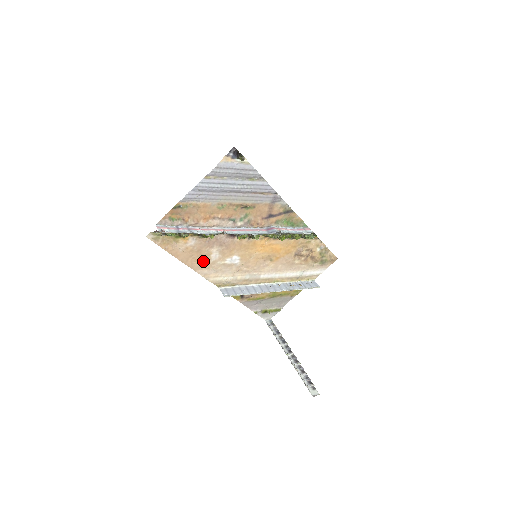
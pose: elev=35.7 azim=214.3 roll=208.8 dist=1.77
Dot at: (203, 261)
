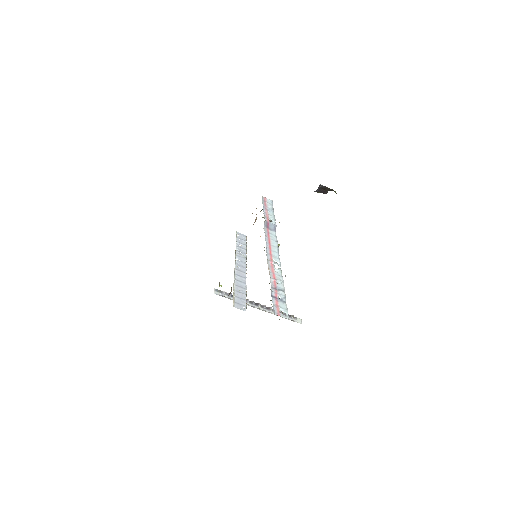
Dot at: occluded
